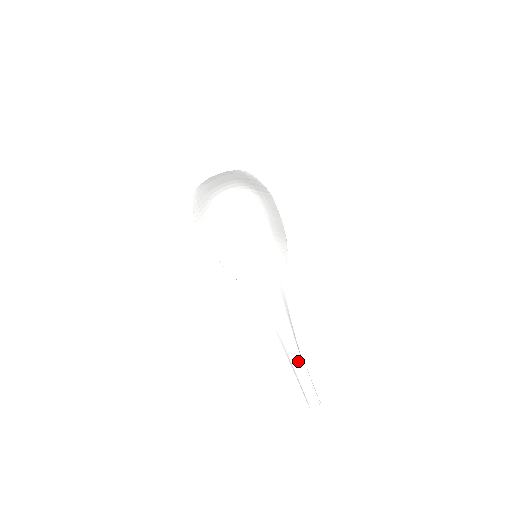
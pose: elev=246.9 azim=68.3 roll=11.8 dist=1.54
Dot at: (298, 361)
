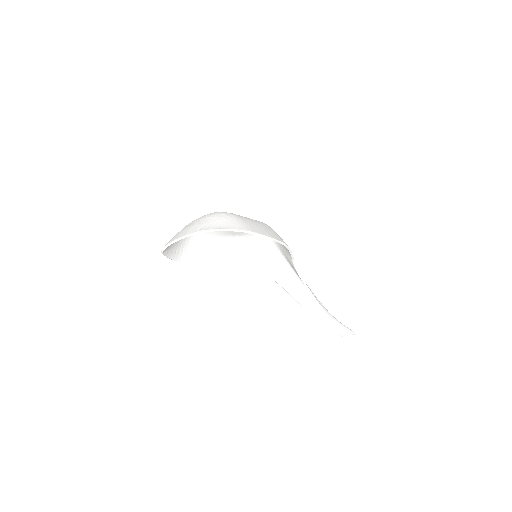
Dot at: (325, 314)
